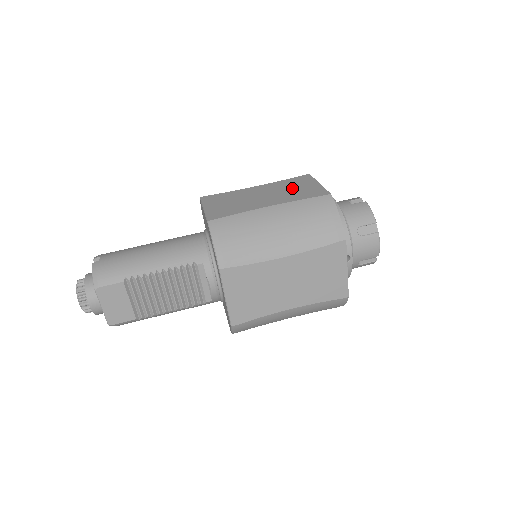
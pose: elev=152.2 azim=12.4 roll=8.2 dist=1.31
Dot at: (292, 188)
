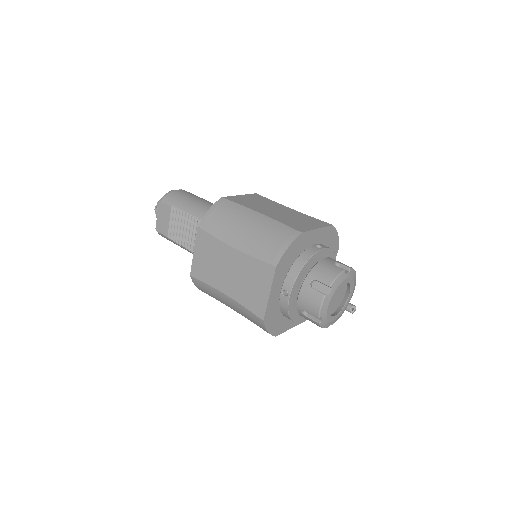
Dot at: (299, 219)
